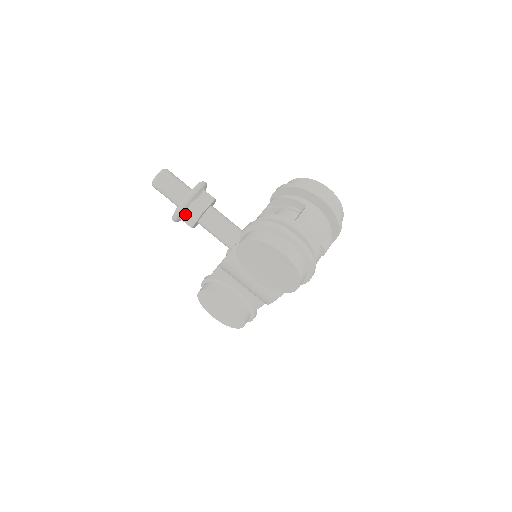
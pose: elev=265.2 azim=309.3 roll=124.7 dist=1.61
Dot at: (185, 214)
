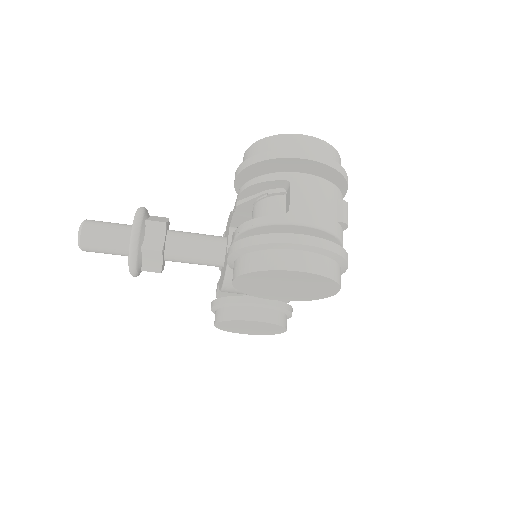
Dot at: (143, 263)
